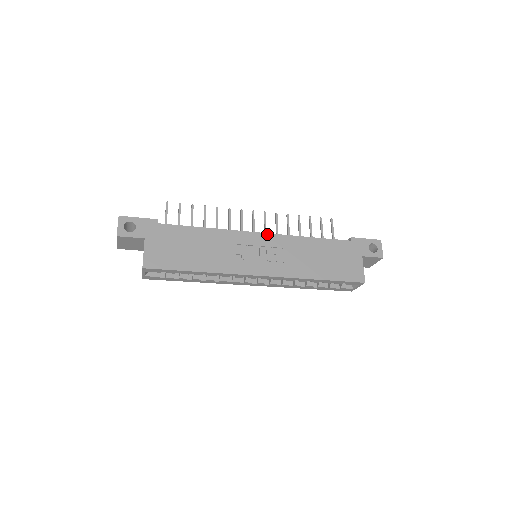
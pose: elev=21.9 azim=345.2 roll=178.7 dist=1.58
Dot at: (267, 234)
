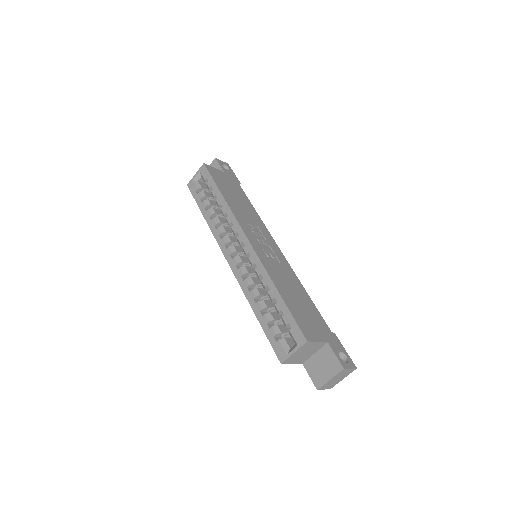
Dot at: (282, 253)
